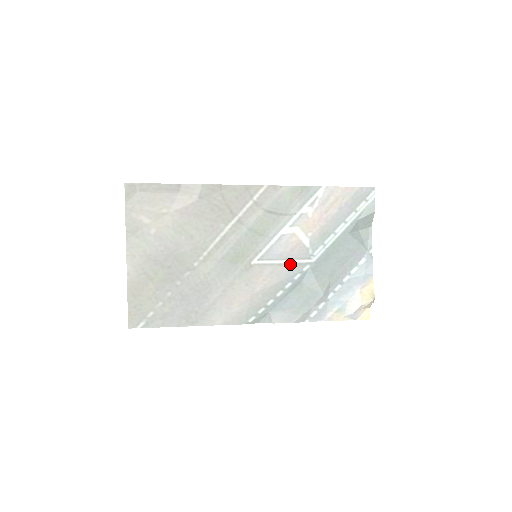
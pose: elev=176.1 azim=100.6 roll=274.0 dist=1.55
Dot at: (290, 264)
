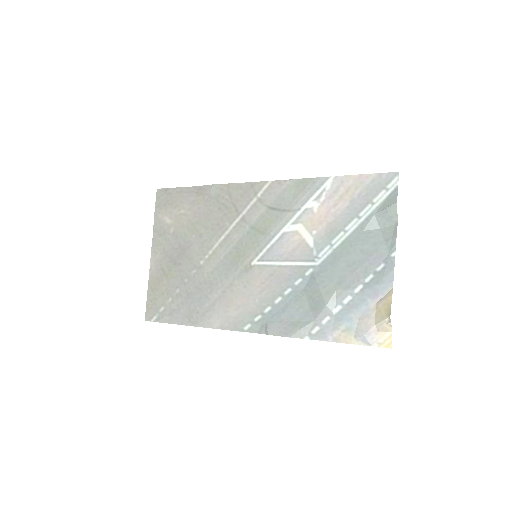
Dot at: (291, 267)
